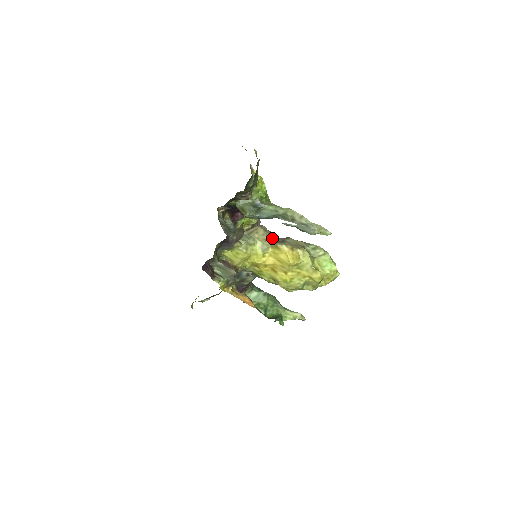
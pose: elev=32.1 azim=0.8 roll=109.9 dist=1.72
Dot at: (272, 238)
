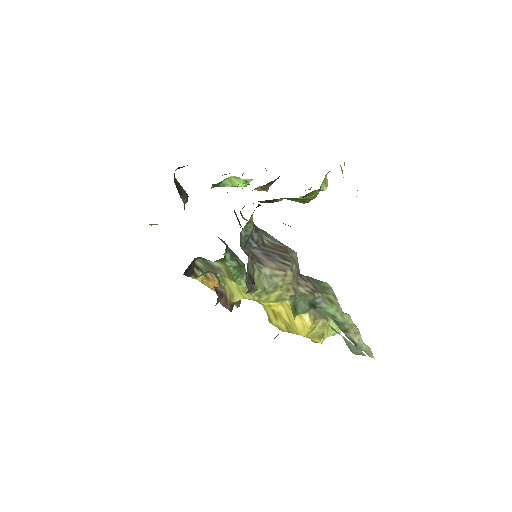
Dot at: (296, 285)
